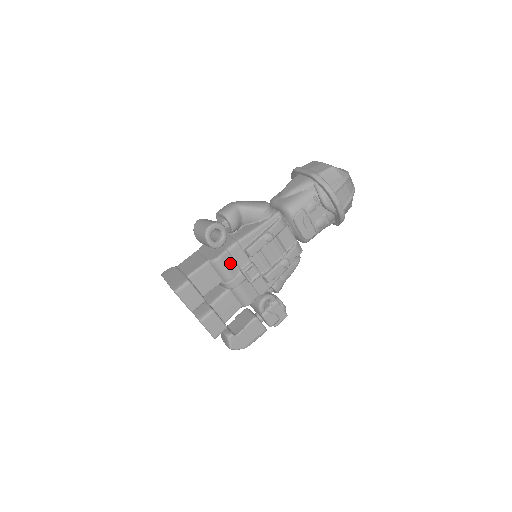
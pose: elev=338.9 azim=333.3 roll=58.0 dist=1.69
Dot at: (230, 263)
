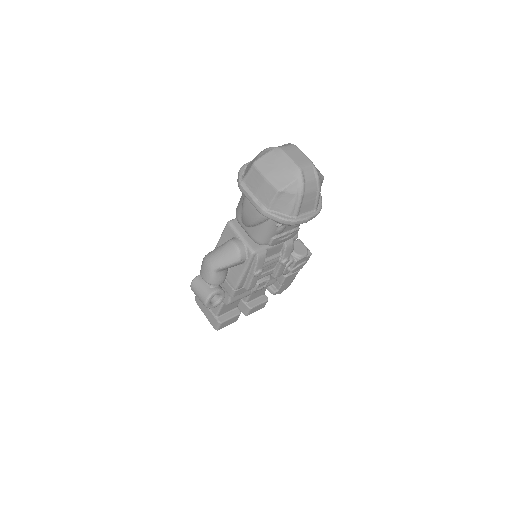
Dot at: (240, 295)
